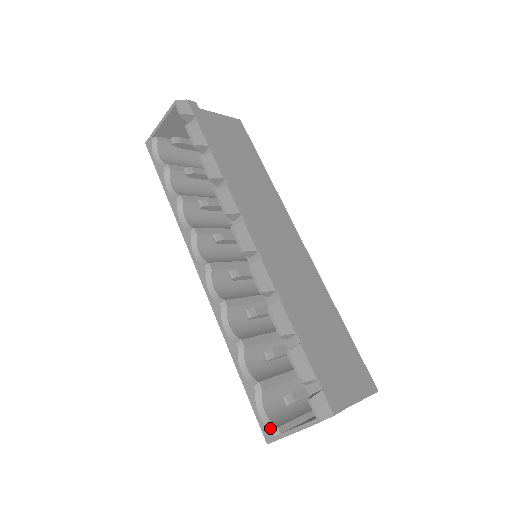
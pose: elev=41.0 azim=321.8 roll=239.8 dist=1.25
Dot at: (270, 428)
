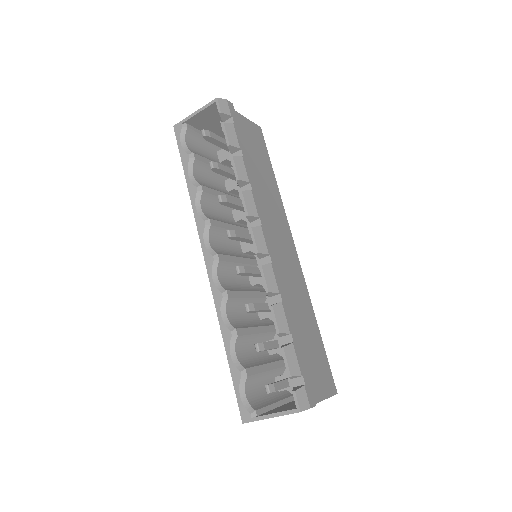
Dot at: (249, 410)
